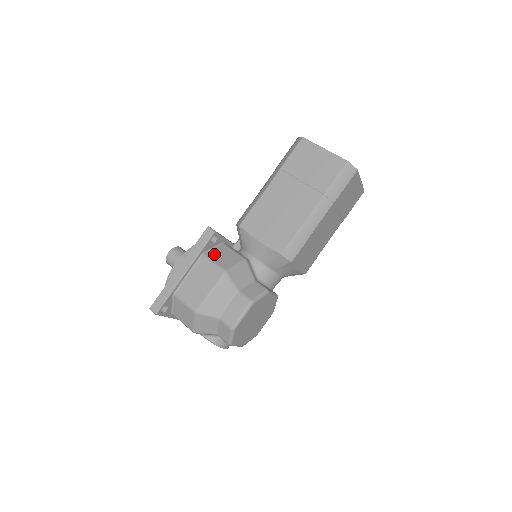
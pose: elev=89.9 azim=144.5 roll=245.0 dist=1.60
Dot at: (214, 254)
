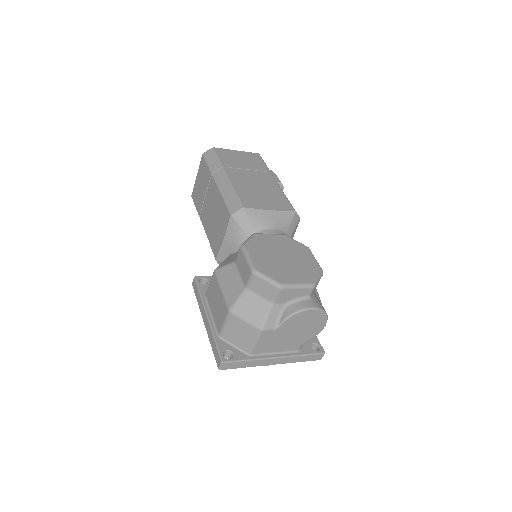
Dot at: occluded
